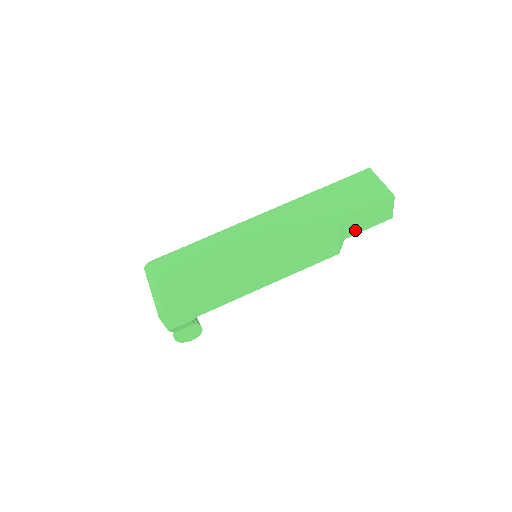
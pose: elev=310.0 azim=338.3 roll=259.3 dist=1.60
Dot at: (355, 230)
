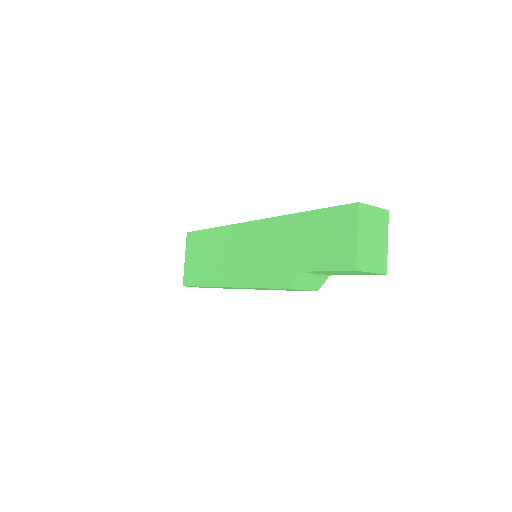
Dot at: (335, 274)
